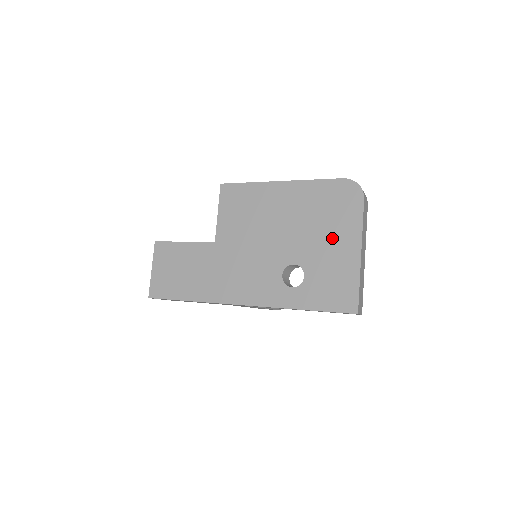
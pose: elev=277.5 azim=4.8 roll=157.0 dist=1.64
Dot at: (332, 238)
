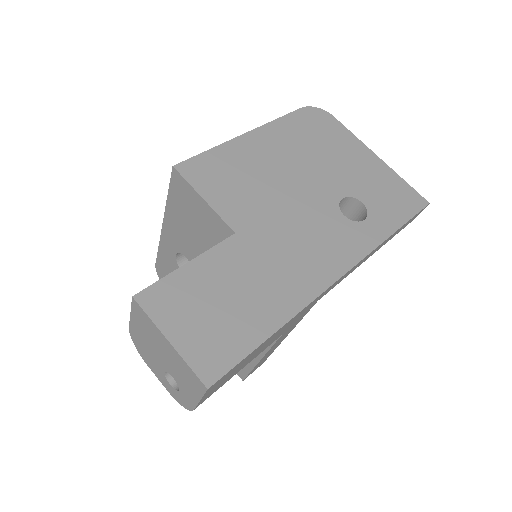
Dot at: (346, 157)
